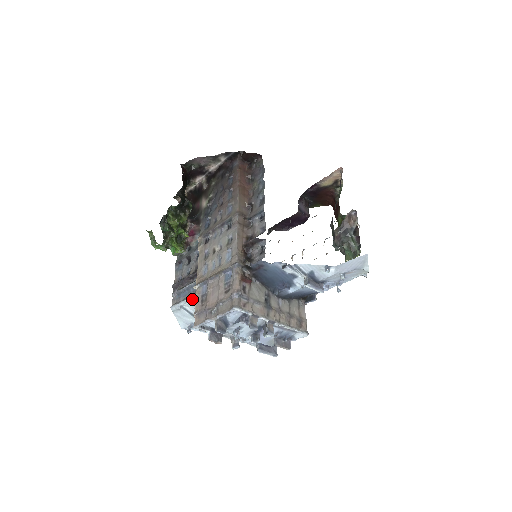
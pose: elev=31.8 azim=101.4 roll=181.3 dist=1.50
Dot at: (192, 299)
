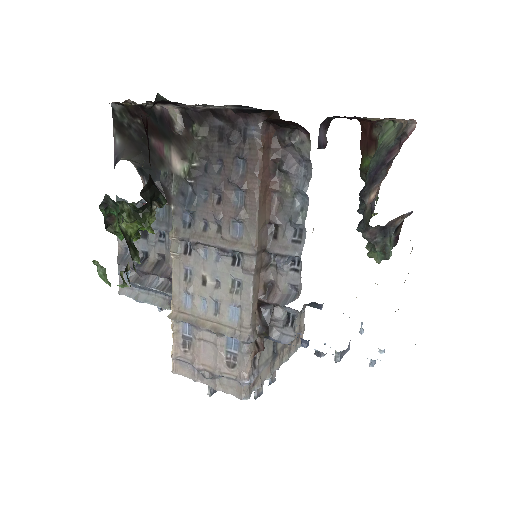
Dot at: (157, 305)
